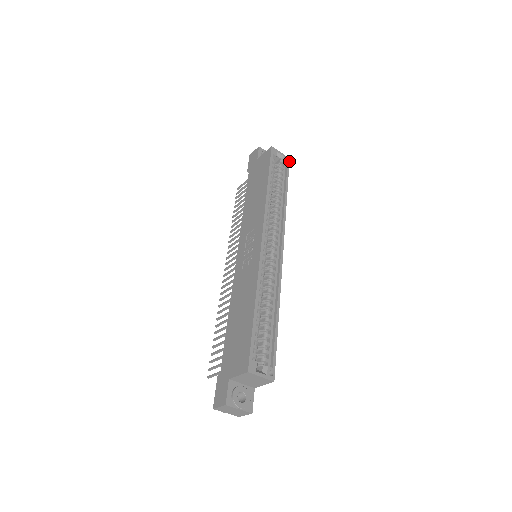
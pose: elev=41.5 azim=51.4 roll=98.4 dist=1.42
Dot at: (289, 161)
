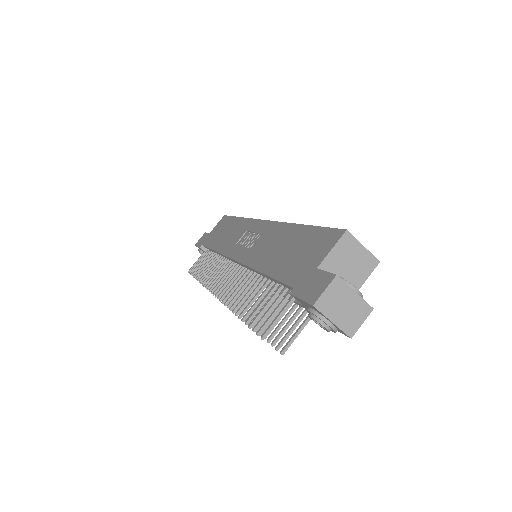
Dot at: occluded
